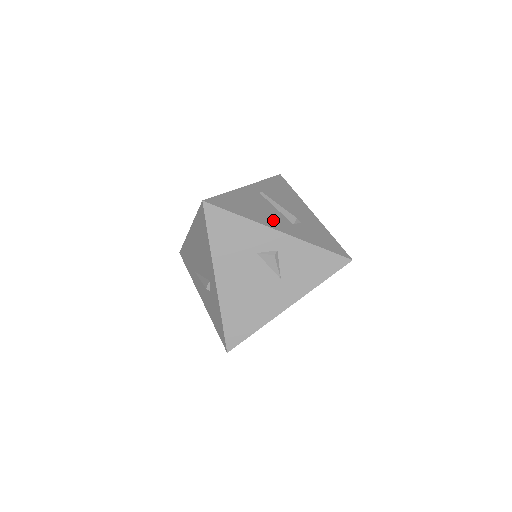
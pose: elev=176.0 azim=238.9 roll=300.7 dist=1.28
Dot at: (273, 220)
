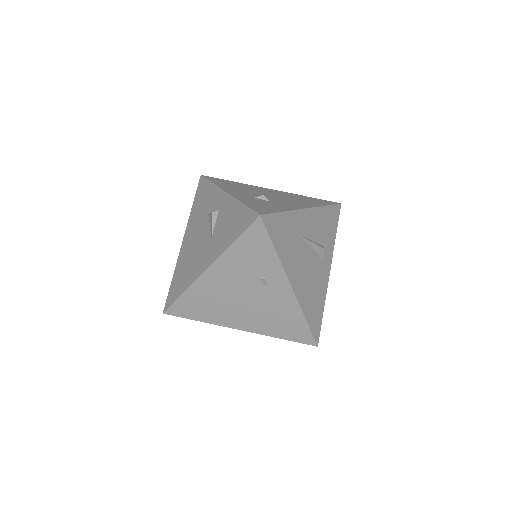
Dot at: (238, 191)
